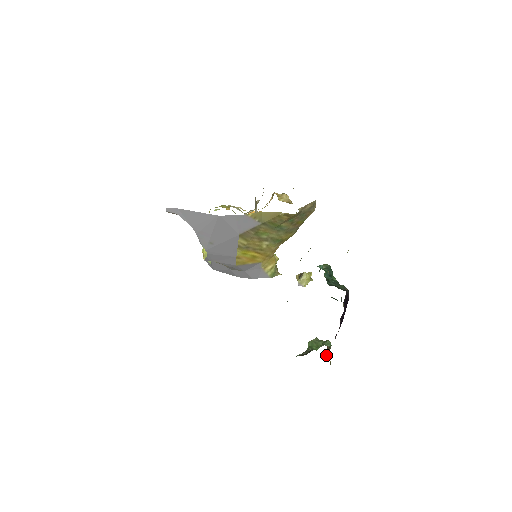
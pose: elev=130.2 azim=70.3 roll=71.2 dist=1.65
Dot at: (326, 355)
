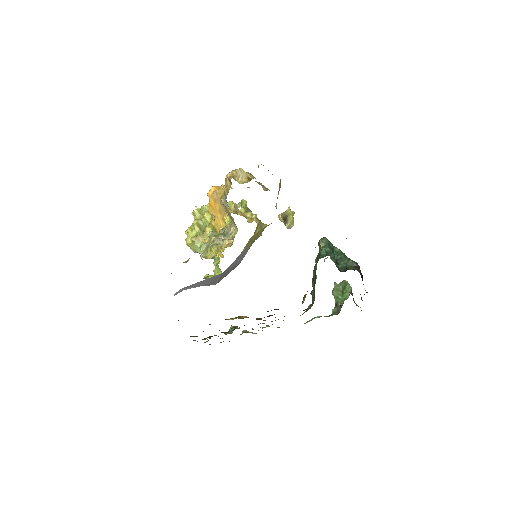
Dot at: occluded
